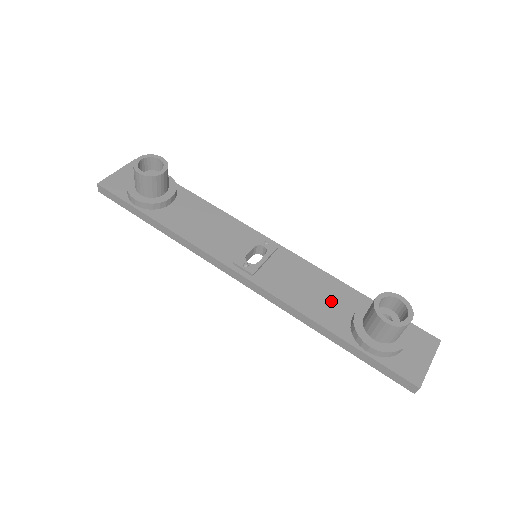
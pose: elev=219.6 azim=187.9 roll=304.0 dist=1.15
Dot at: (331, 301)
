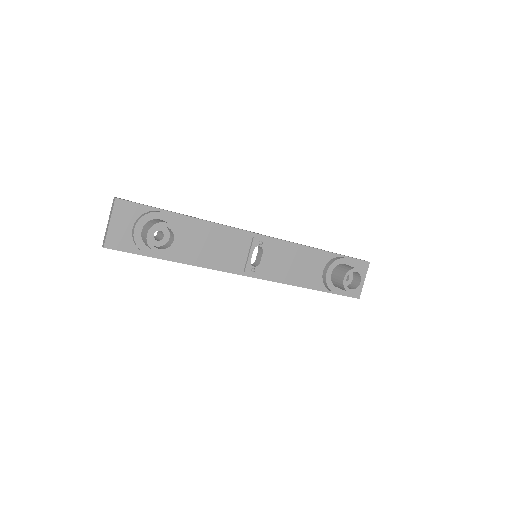
Dot at: (309, 267)
